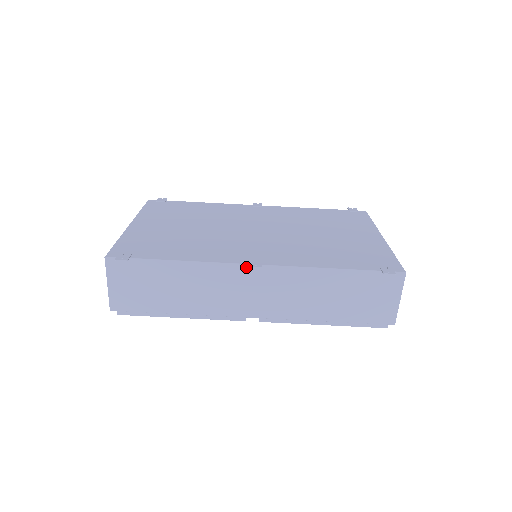
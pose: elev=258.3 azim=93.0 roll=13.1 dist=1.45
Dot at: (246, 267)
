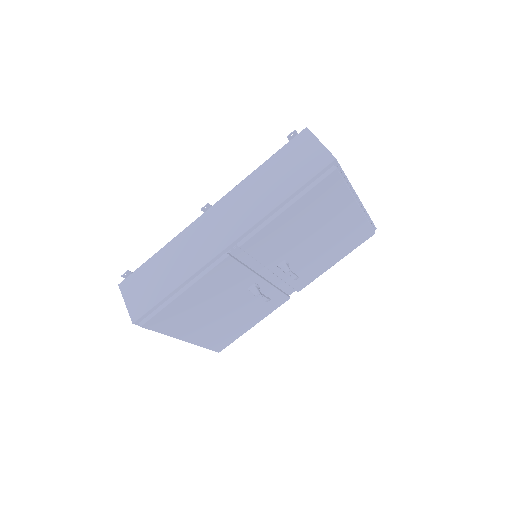
Dot at: (203, 216)
